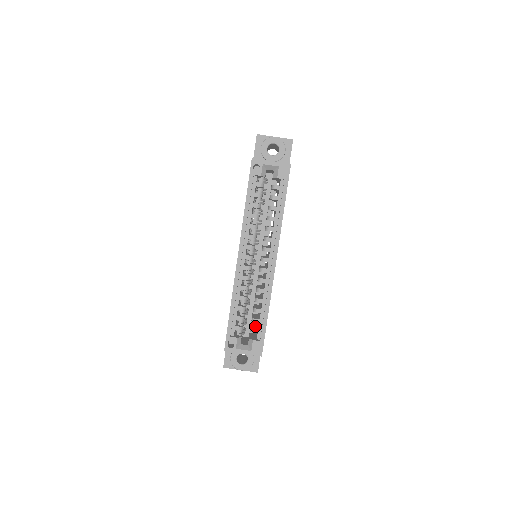
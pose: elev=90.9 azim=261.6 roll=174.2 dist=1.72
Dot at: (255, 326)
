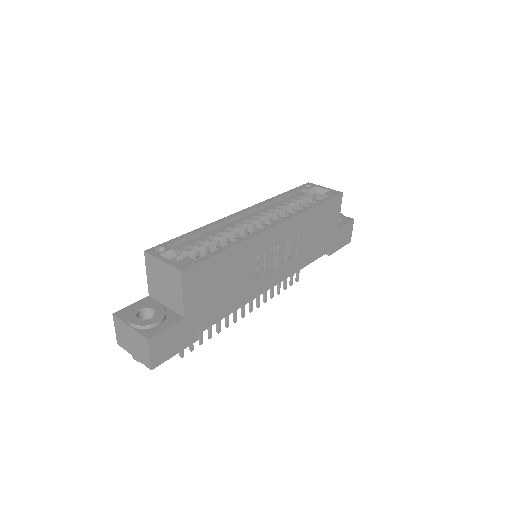
Dot at: occluded
